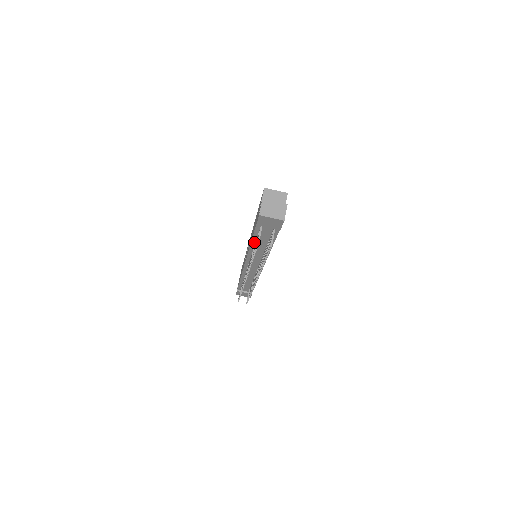
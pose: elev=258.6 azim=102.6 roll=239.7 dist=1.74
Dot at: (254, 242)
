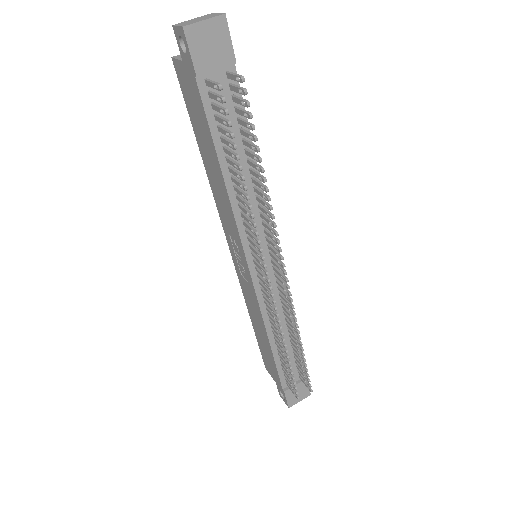
Dot at: (225, 166)
